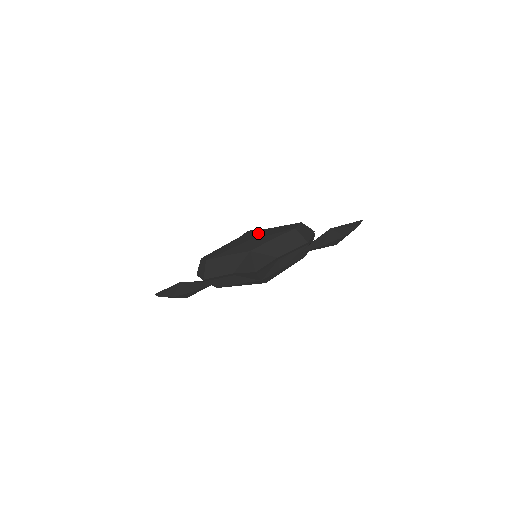
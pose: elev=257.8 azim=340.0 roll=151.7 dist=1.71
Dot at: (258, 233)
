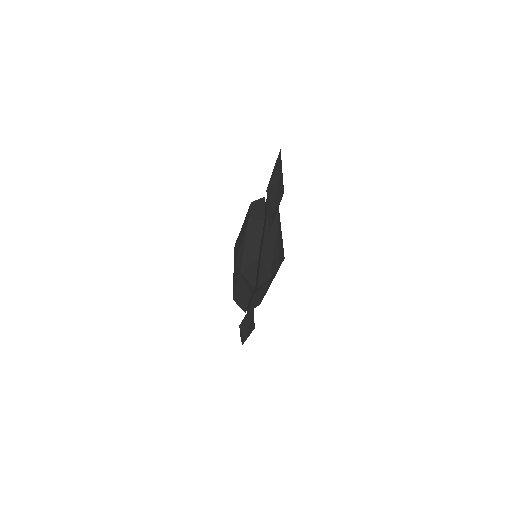
Dot at: (237, 246)
